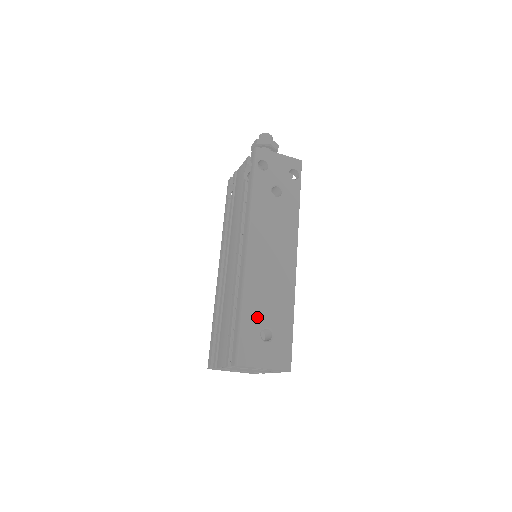
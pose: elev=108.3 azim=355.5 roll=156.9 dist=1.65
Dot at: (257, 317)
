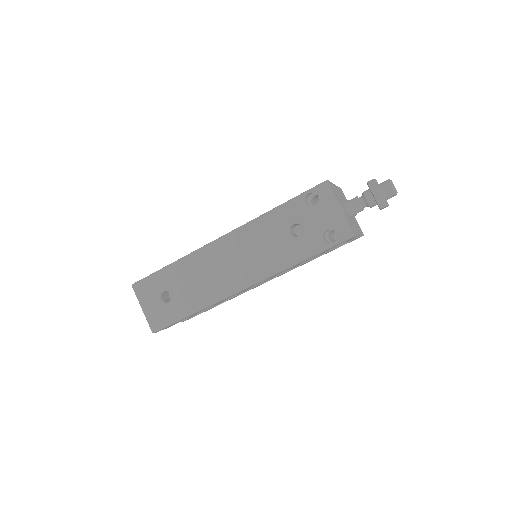
Dot at: (173, 280)
